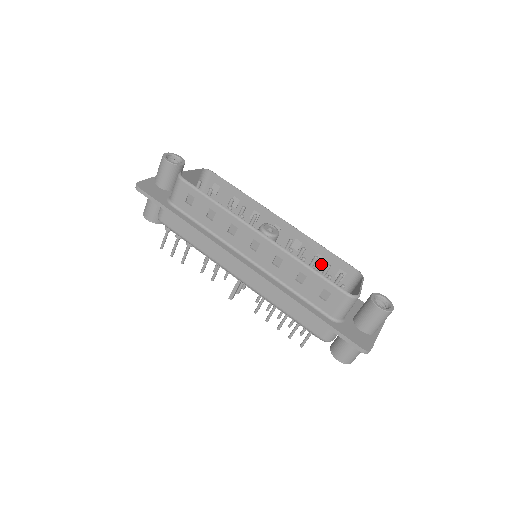
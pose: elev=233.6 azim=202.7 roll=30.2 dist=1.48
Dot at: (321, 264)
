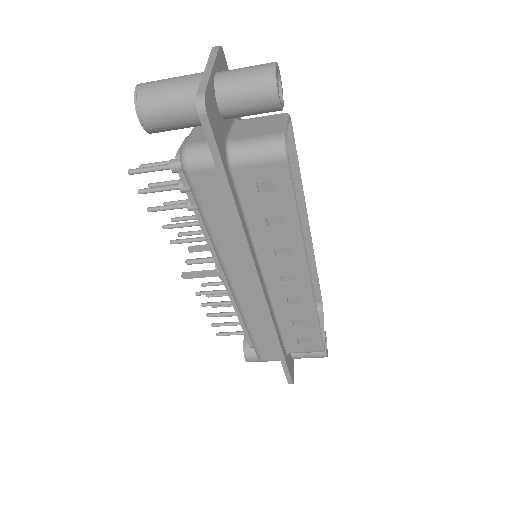
Dot at: occluded
